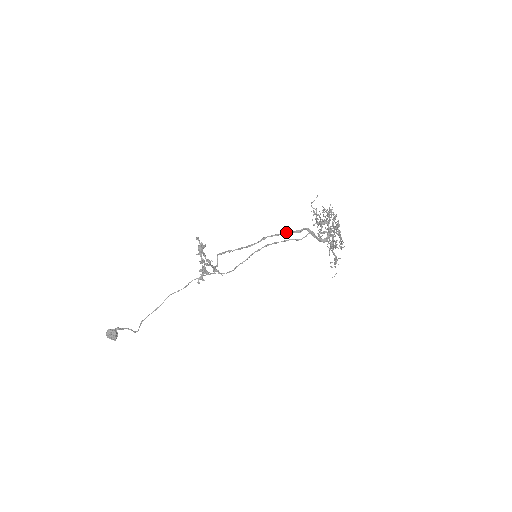
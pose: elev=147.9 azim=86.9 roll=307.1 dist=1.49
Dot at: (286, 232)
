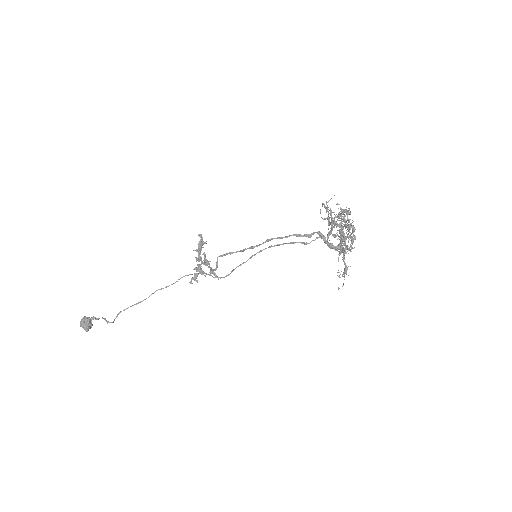
Dot at: (294, 235)
